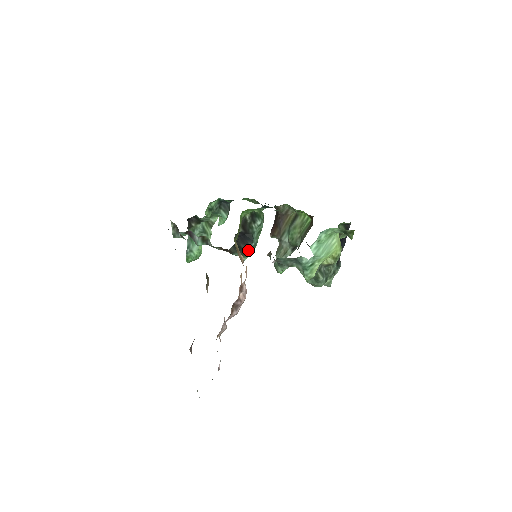
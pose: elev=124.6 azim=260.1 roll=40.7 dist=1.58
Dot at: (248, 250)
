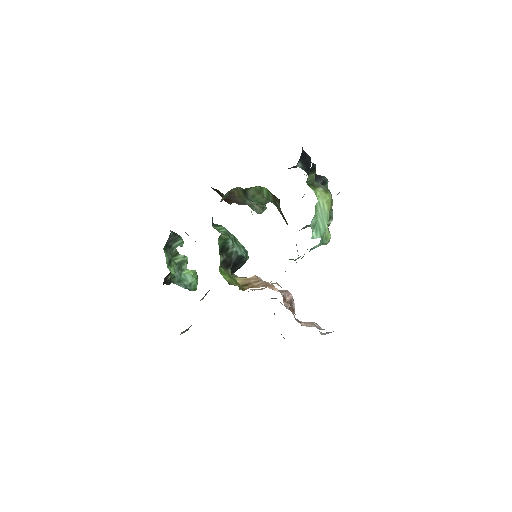
Dot at: (245, 261)
